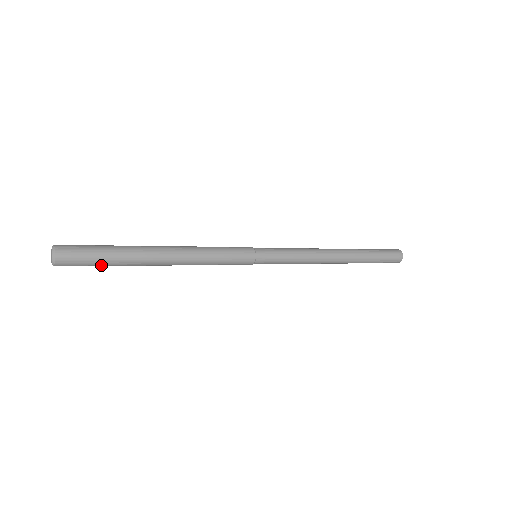
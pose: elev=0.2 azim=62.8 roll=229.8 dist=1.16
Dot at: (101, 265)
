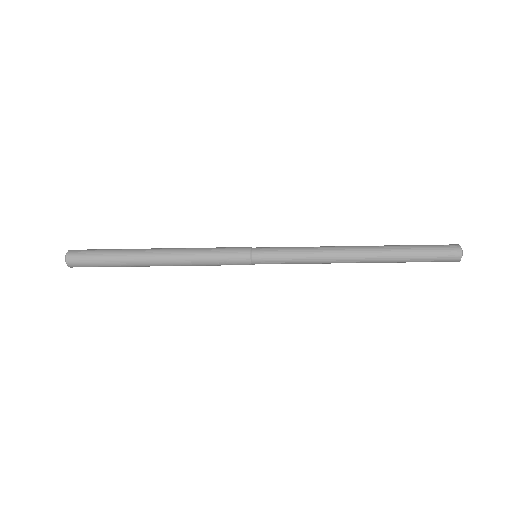
Dot at: (102, 258)
